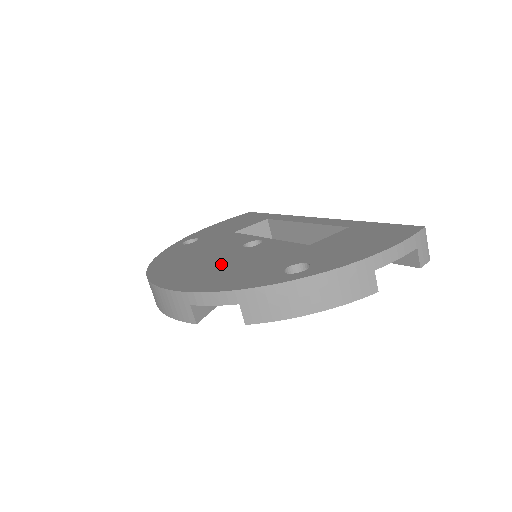
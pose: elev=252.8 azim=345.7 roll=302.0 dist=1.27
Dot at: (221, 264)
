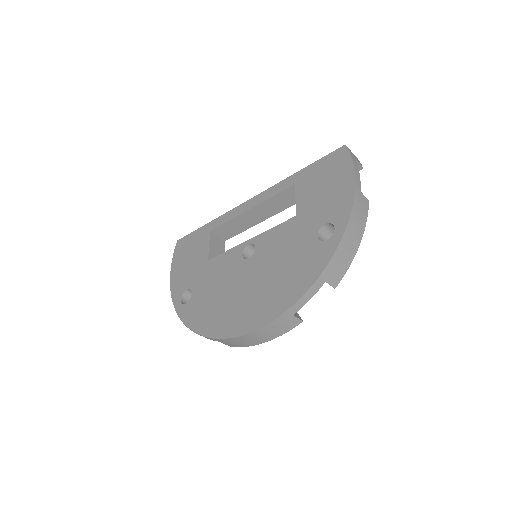
Dot at: (263, 279)
